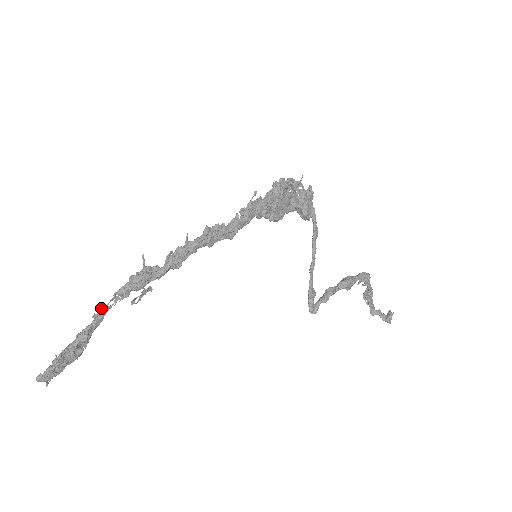
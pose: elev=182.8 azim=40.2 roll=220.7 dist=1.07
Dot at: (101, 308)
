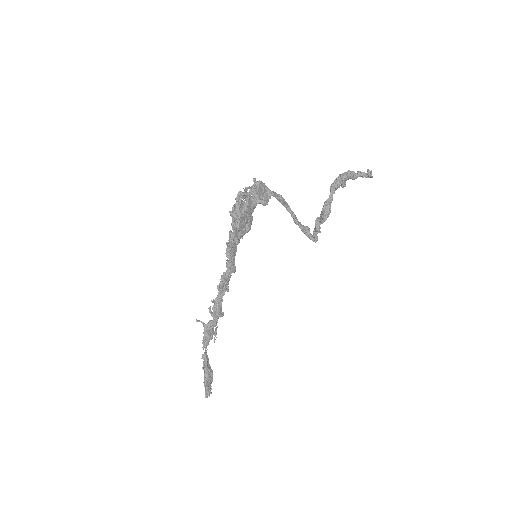
Dot at: (202, 356)
